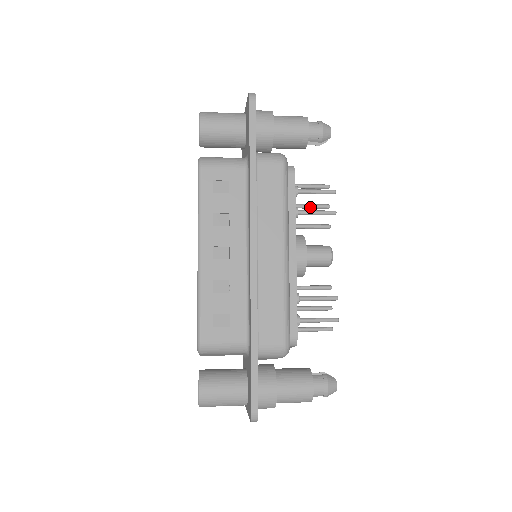
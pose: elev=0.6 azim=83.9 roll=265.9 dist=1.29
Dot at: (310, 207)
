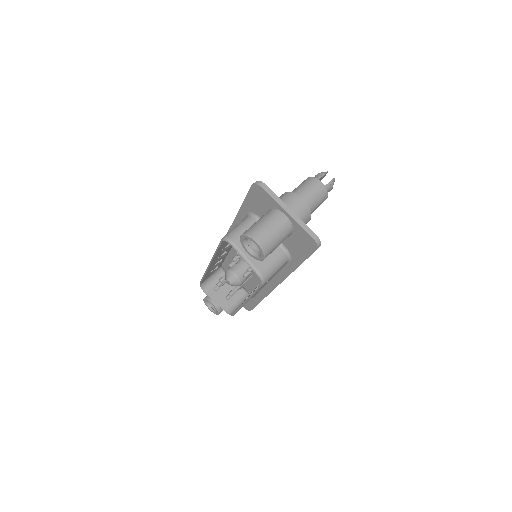
Dot at: occluded
